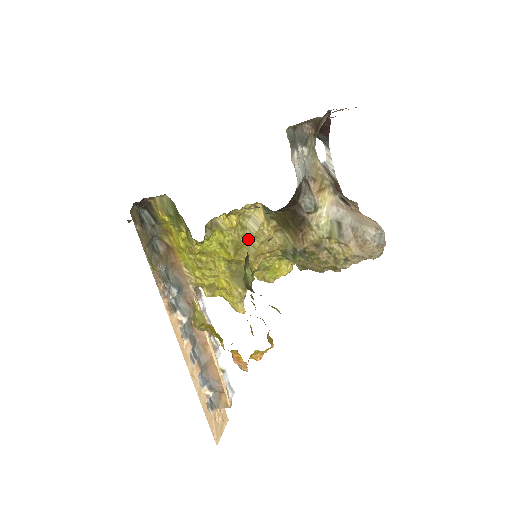
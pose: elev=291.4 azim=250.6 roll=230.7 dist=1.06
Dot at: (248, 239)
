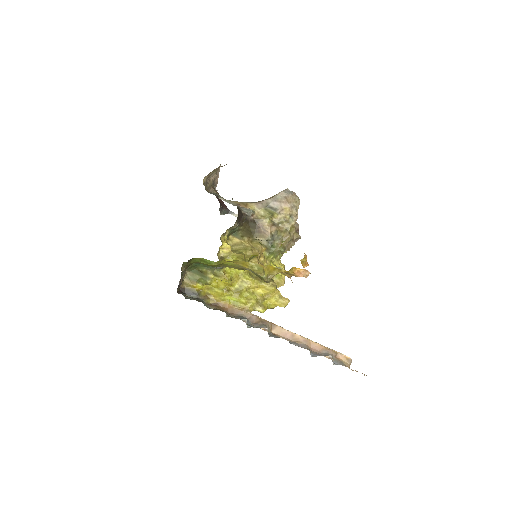
Dot at: (244, 253)
